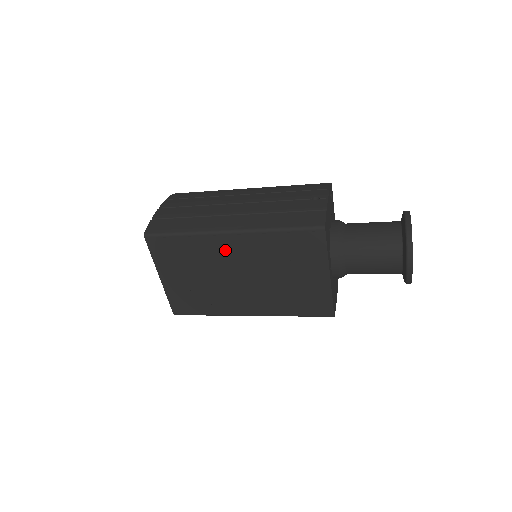
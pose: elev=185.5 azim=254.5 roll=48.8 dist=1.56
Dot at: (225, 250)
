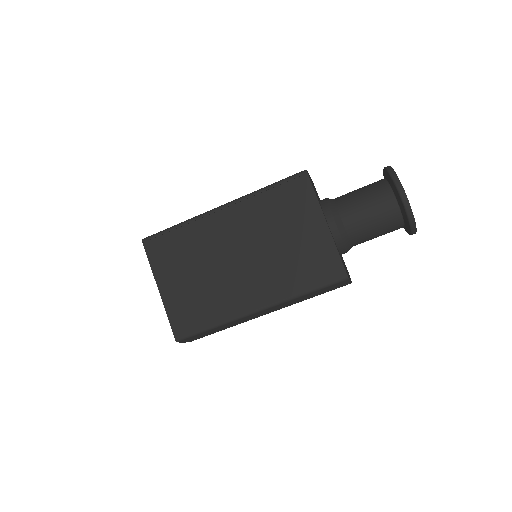
Dot at: (220, 229)
